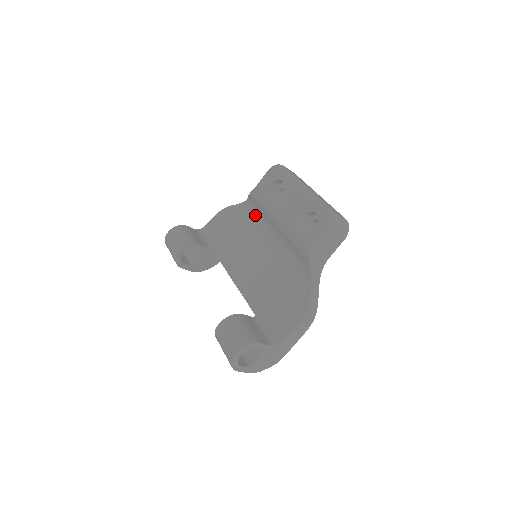
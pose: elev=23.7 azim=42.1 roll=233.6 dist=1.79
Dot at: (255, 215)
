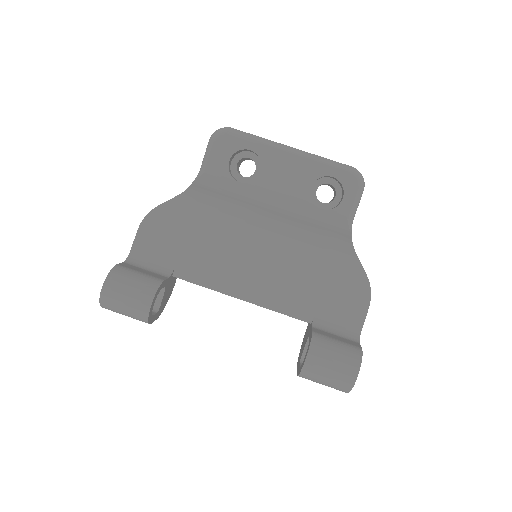
Dot at: (215, 206)
